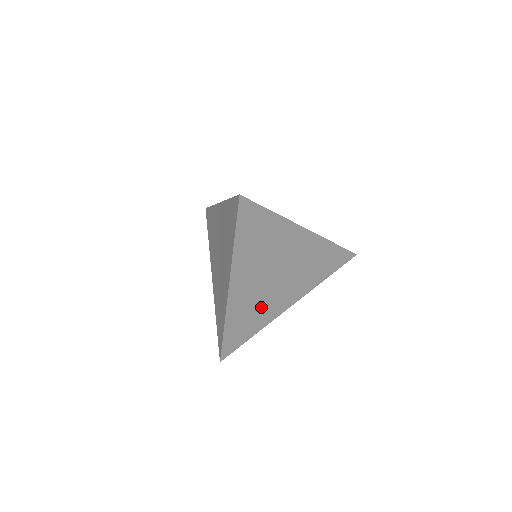
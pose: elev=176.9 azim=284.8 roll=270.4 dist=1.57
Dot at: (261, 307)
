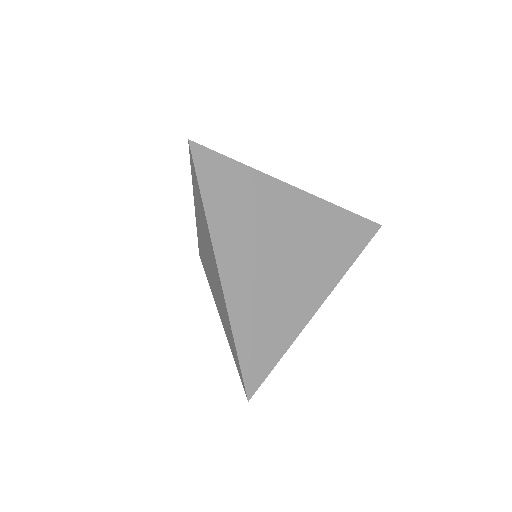
Dot at: occluded
